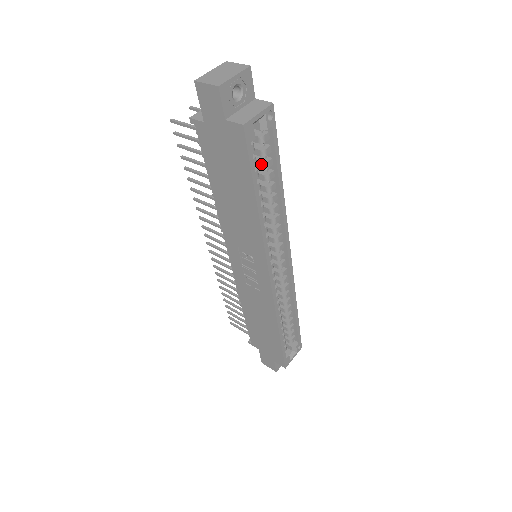
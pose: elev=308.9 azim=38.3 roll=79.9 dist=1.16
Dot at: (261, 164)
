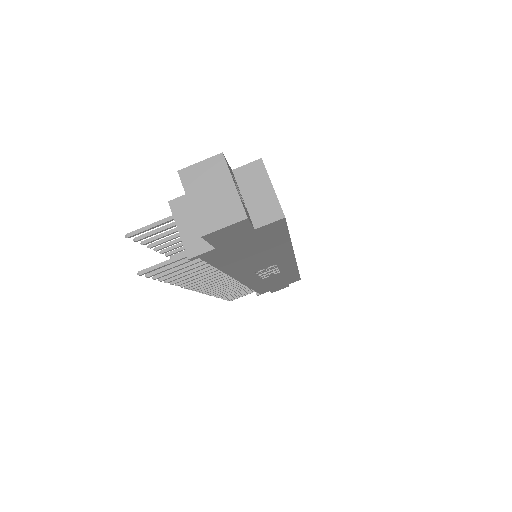
Dot at: occluded
